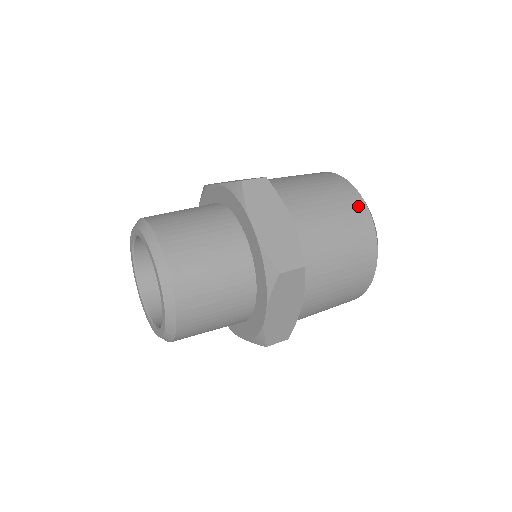
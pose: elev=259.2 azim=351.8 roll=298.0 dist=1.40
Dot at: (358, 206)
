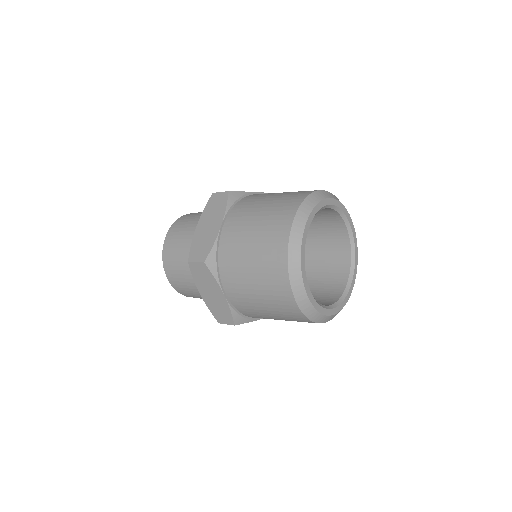
Dot at: (285, 297)
